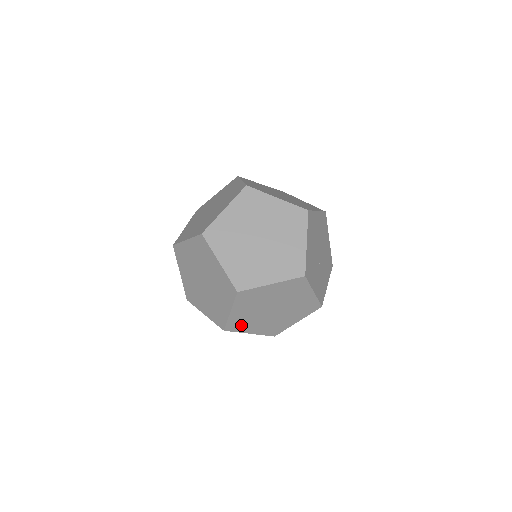
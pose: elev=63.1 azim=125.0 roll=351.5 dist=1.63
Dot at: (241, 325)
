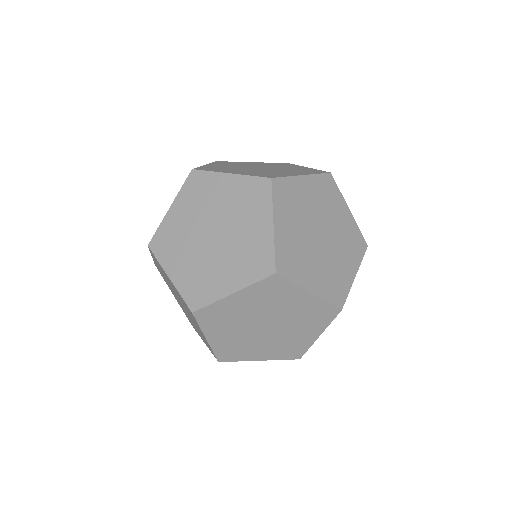
Dot at: (216, 320)
